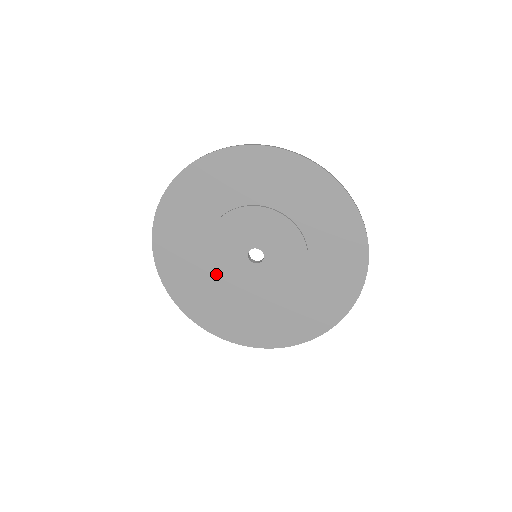
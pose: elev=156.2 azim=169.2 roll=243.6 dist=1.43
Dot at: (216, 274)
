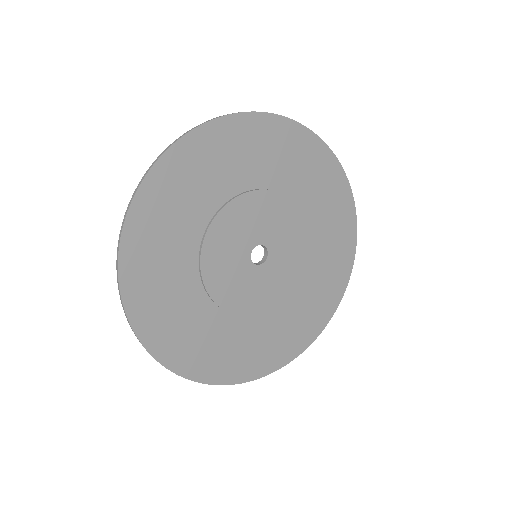
Dot at: (207, 280)
